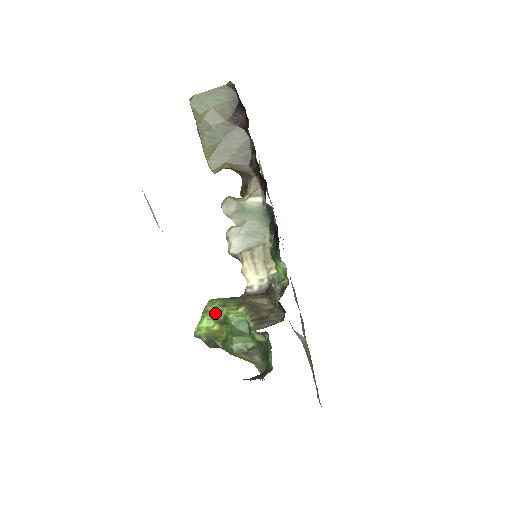
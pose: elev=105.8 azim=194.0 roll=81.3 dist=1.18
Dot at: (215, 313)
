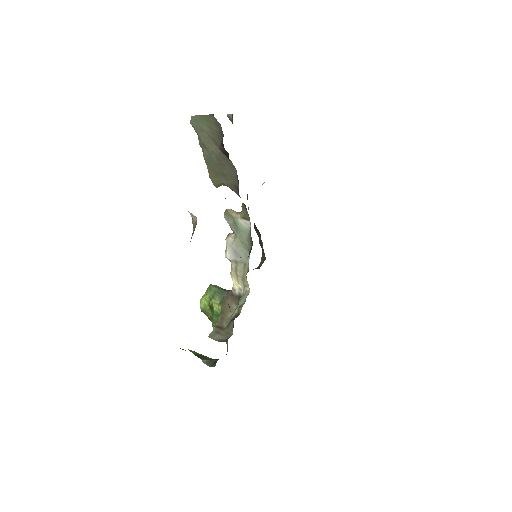
Dot at: (209, 297)
